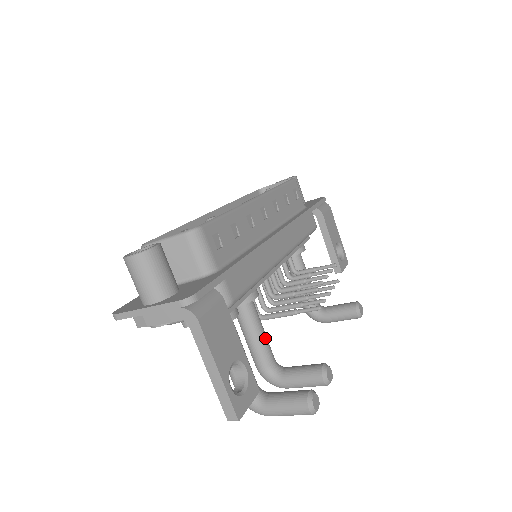
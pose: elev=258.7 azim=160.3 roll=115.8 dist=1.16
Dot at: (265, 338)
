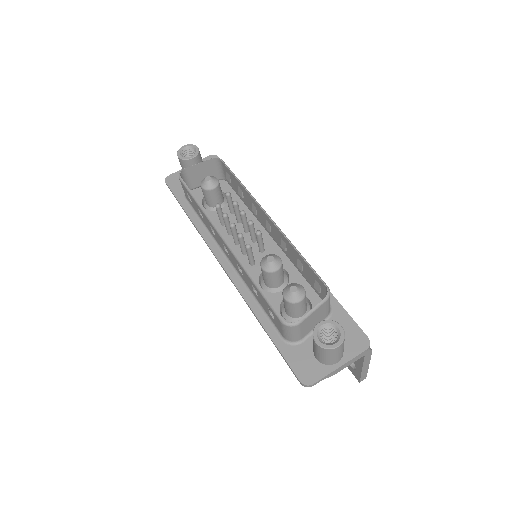
Dot at: occluded
